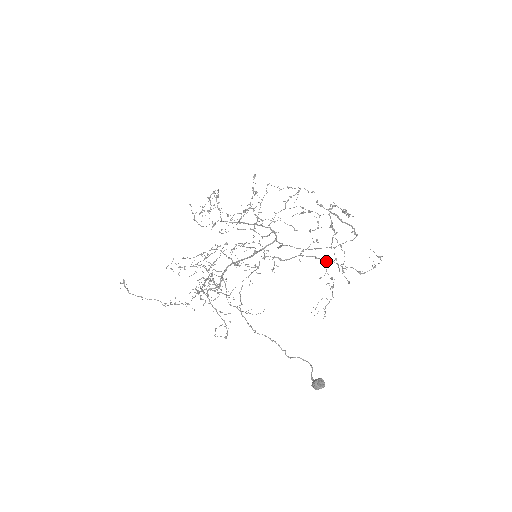
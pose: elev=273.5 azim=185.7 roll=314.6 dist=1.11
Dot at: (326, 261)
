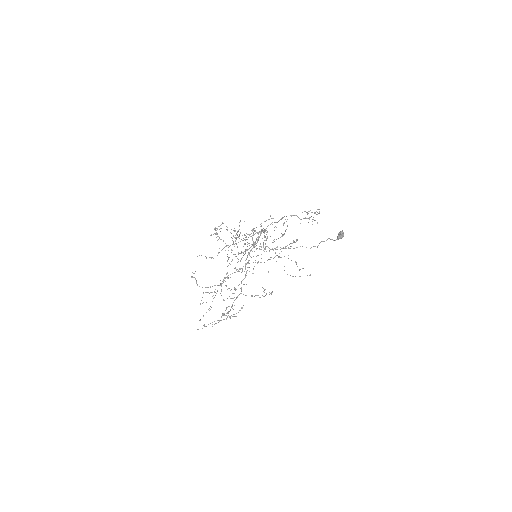
Dot at: (297, 216)
